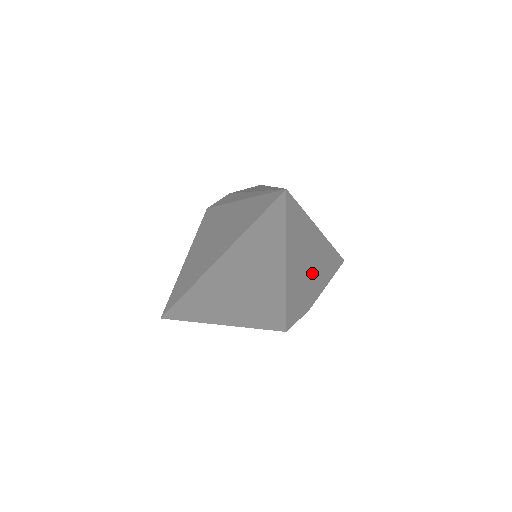
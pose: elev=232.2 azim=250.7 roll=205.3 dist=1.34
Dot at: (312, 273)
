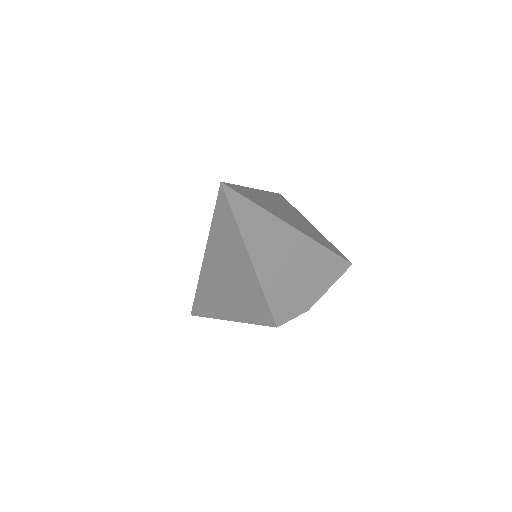
Dot at: (298, 270)
